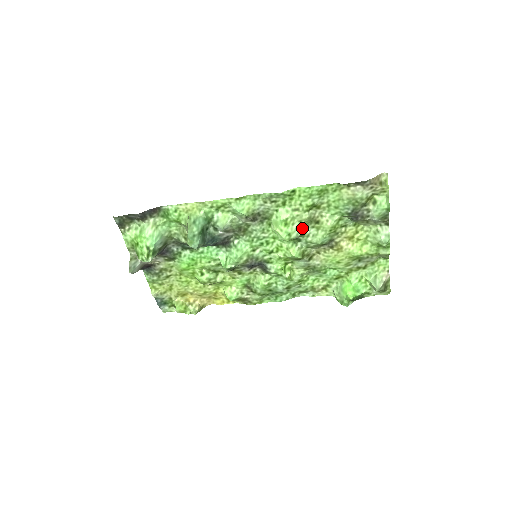
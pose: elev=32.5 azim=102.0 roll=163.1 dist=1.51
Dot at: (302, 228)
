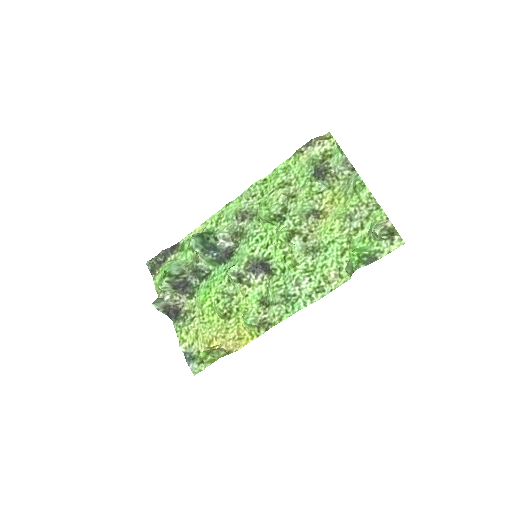
Dot at: (282, 206)
